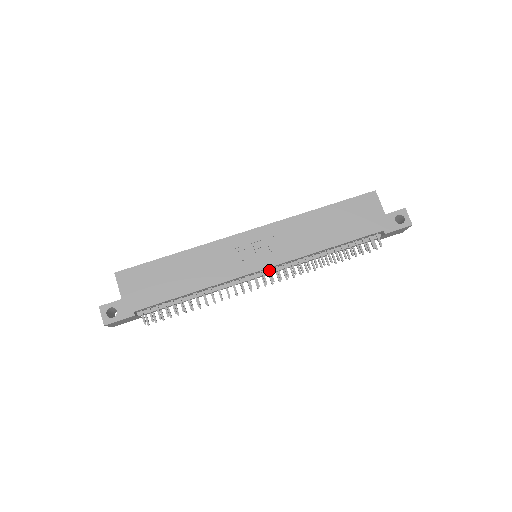
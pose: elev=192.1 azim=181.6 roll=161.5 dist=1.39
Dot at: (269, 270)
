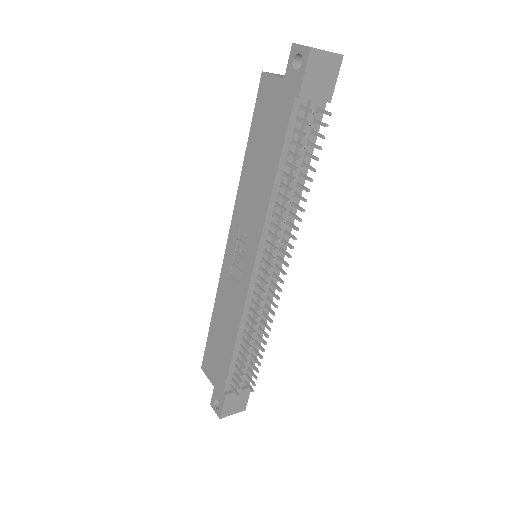
Dot at: (262, 261)
